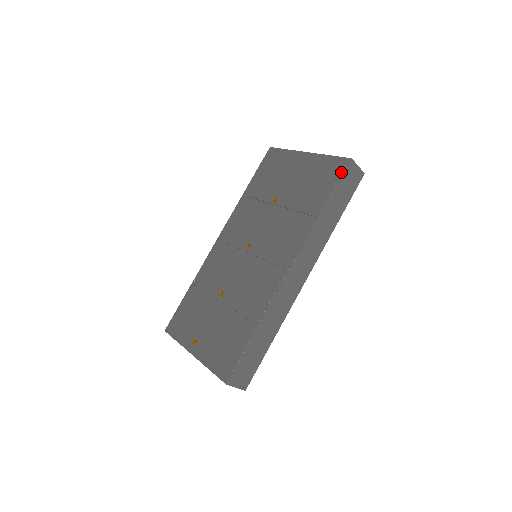
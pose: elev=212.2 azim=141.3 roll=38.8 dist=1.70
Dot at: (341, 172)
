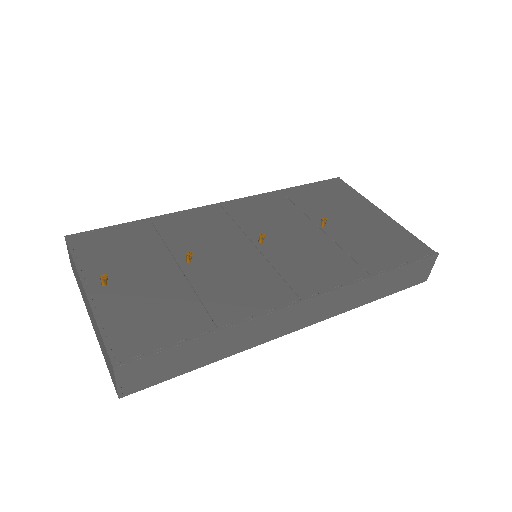
Dot at: (421, 257)
